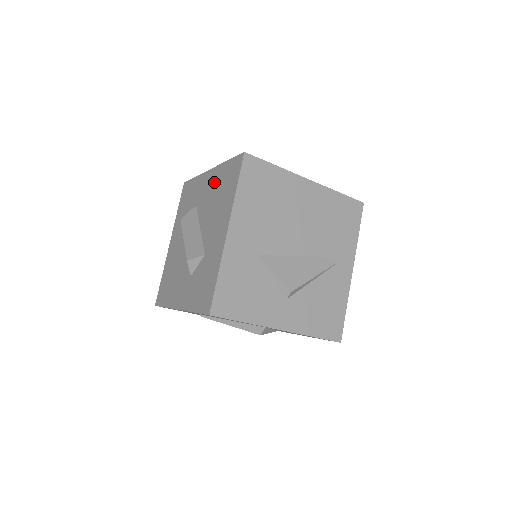
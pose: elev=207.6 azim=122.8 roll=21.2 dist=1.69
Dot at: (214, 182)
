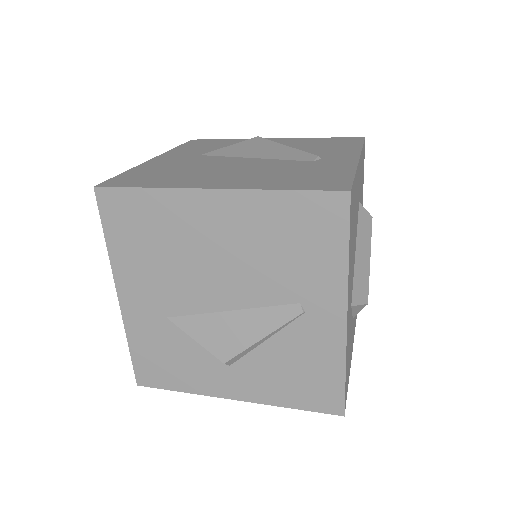
Dot at: occluded
